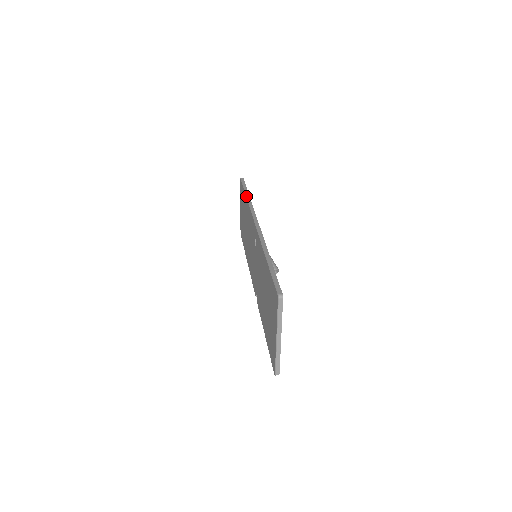
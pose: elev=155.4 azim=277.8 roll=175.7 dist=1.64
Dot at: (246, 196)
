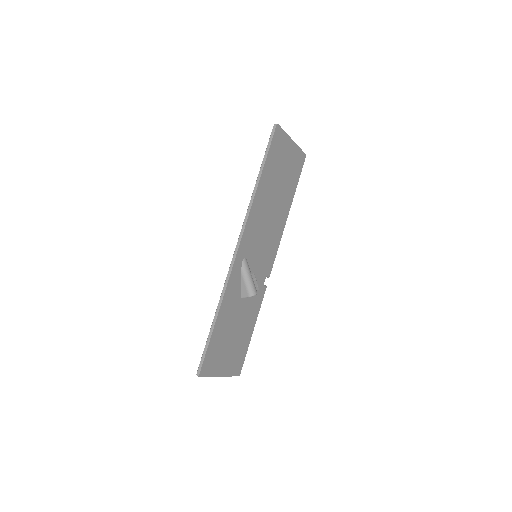
Dot at: occluded
